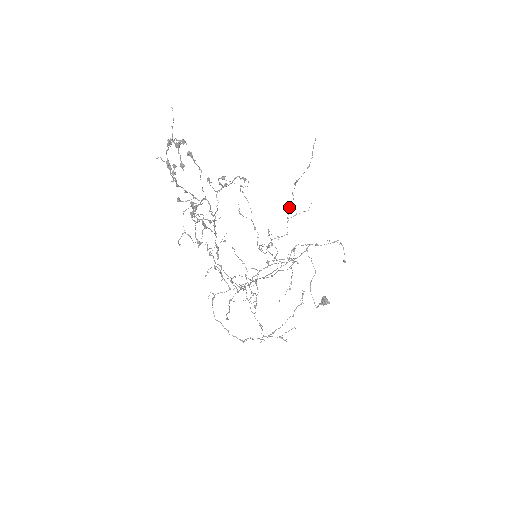
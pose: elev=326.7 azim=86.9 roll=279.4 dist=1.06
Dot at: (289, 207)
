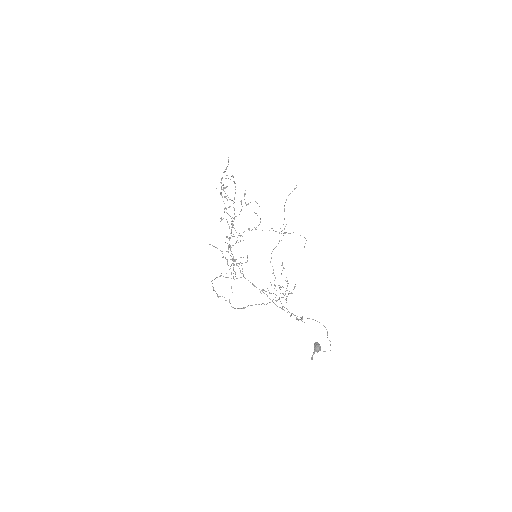
Dot at: occluded
